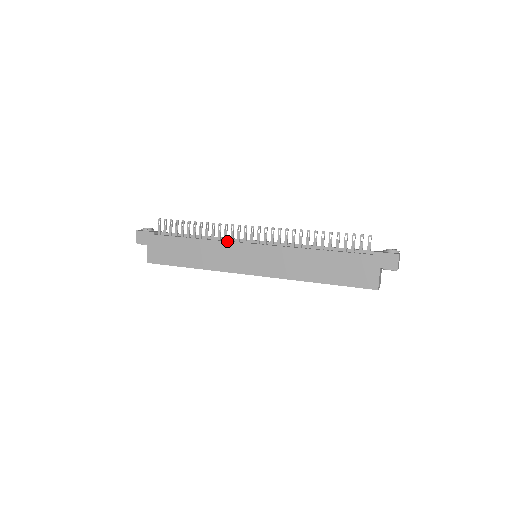
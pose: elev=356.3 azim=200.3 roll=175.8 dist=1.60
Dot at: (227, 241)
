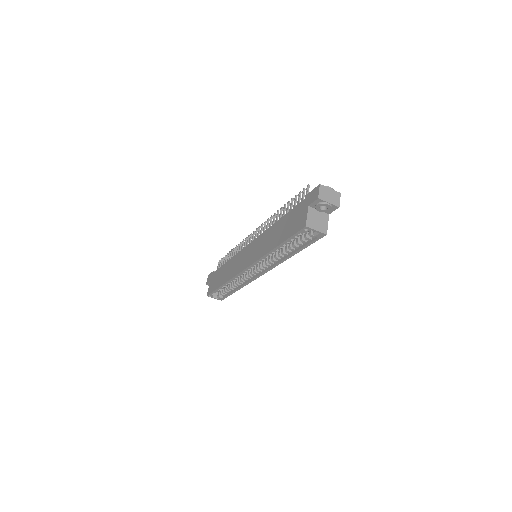
Dot at: (240, 251)
